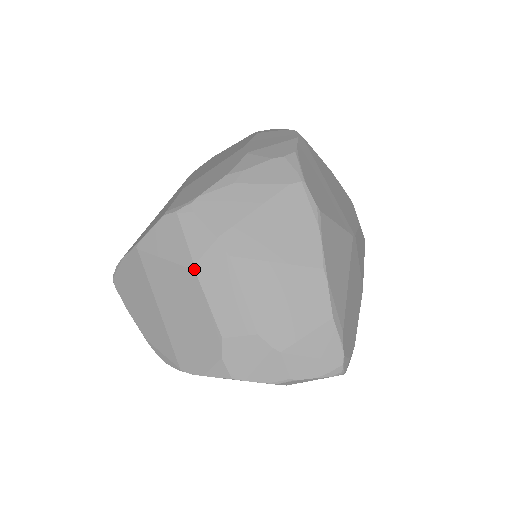
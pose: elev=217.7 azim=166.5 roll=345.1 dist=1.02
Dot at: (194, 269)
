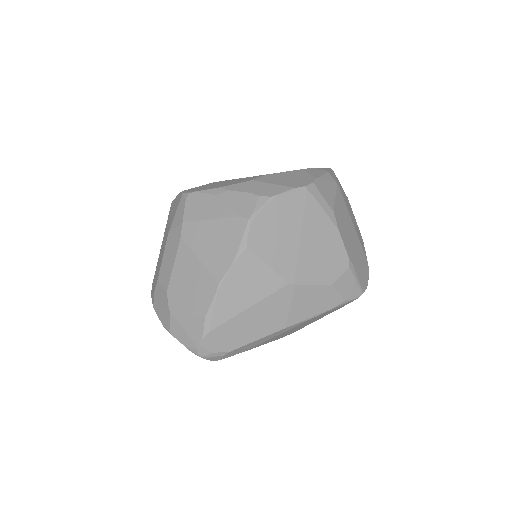
Dot at: (168, 233)
